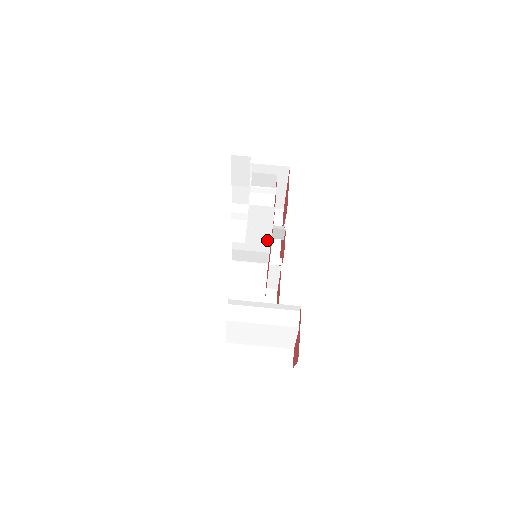
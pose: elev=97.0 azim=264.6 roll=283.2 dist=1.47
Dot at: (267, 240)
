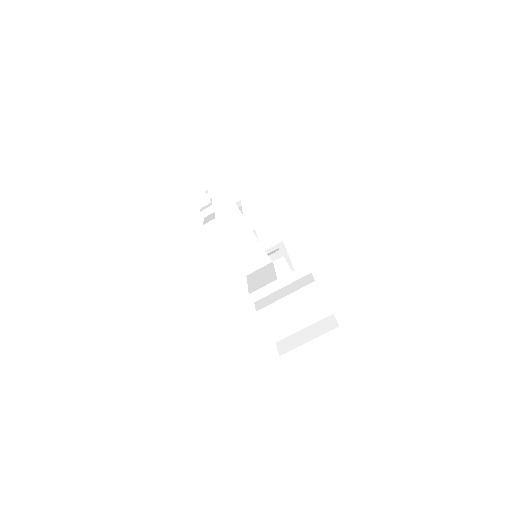
Dot at: (247, 229)
